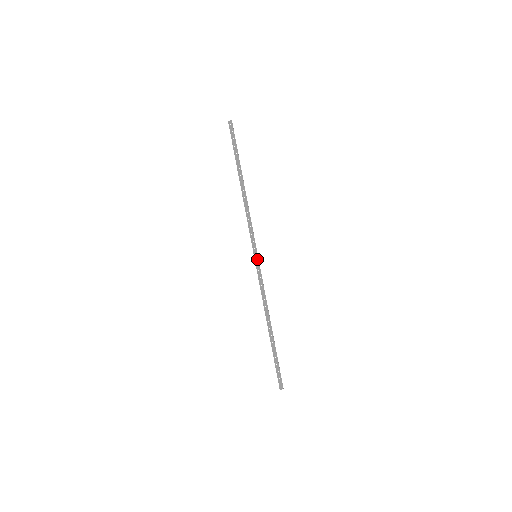
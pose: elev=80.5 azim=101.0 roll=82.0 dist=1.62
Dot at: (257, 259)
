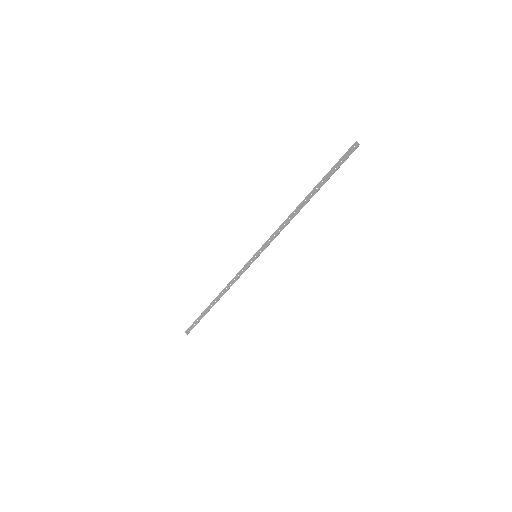
Dot at: (254, 259)
